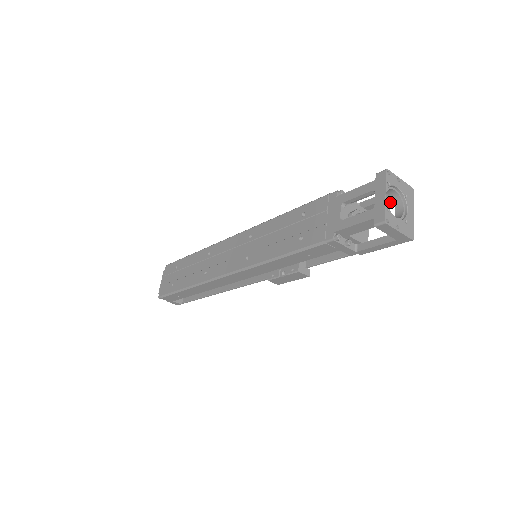
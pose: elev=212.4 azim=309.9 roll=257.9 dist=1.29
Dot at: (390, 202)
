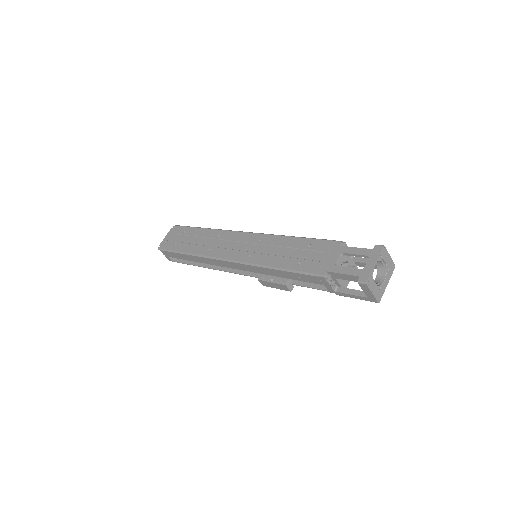
Dot at: (375, 267)
